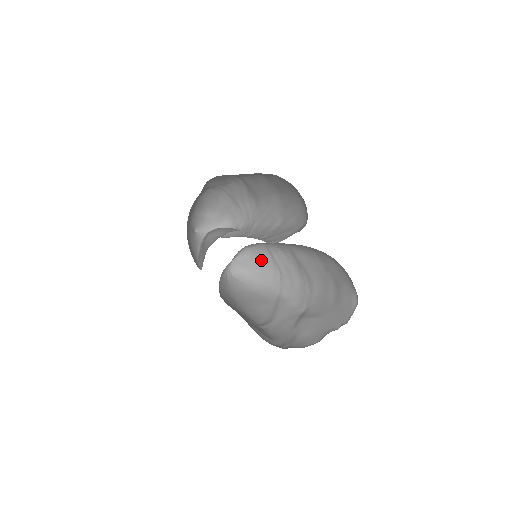
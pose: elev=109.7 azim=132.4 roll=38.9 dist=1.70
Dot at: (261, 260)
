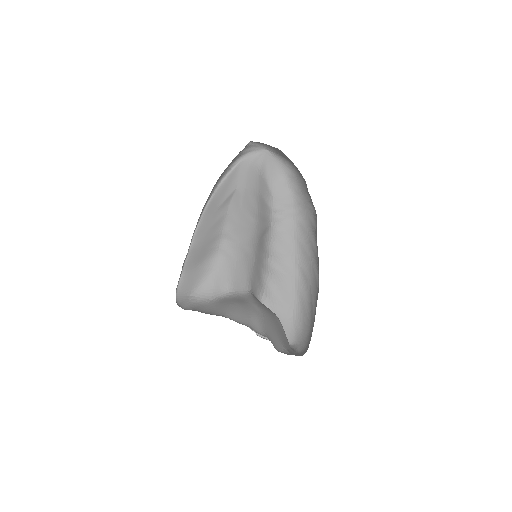
Dot at: occluded
